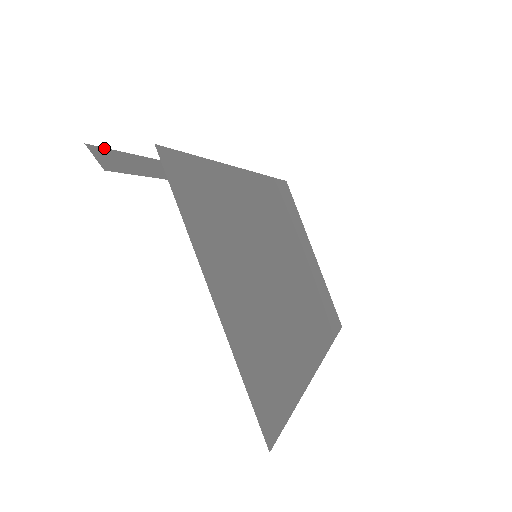
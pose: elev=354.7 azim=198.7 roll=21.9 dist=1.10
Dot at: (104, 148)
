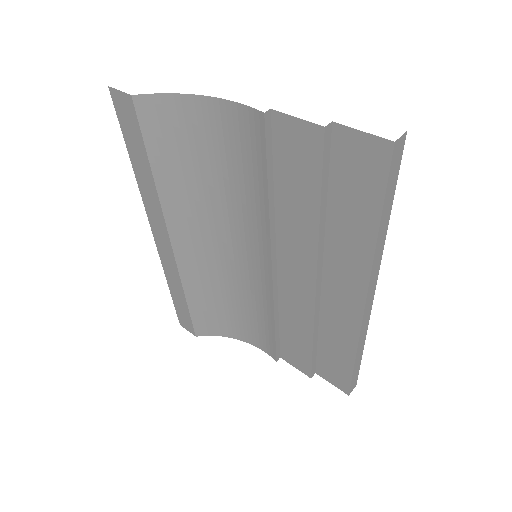
Dot at: occluded
